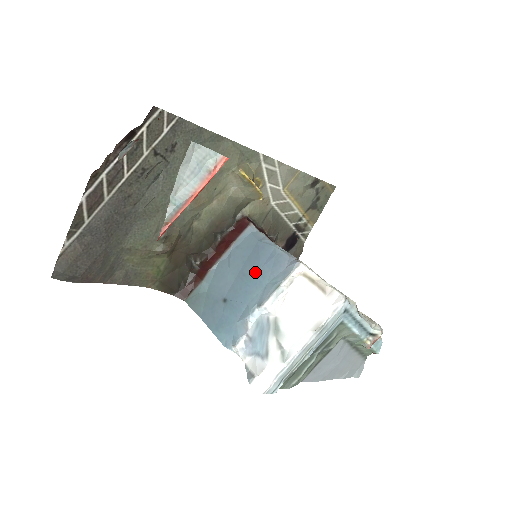
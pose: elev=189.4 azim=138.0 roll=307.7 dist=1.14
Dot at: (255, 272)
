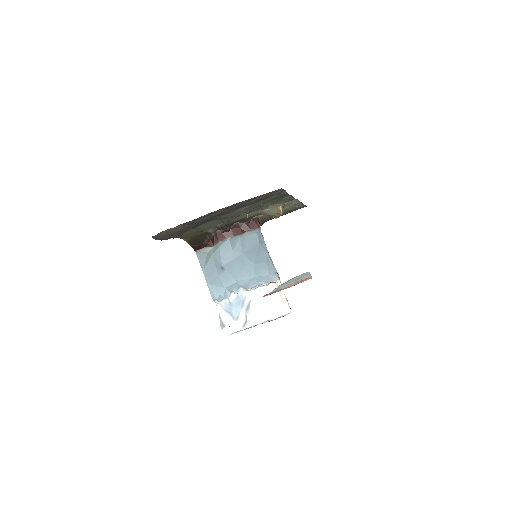
Dot at: (250, 264)
